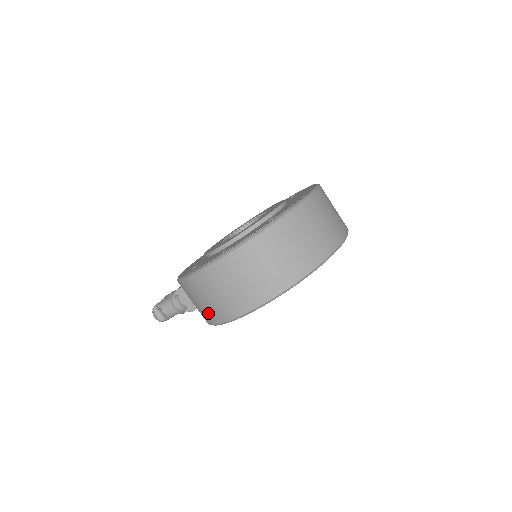
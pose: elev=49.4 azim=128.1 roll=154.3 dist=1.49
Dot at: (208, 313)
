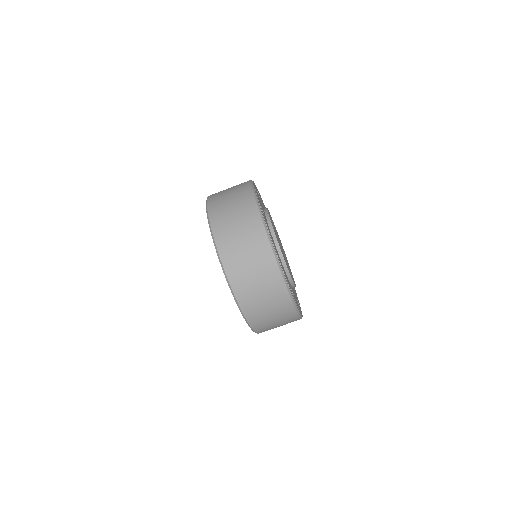
Dot at: occluded
